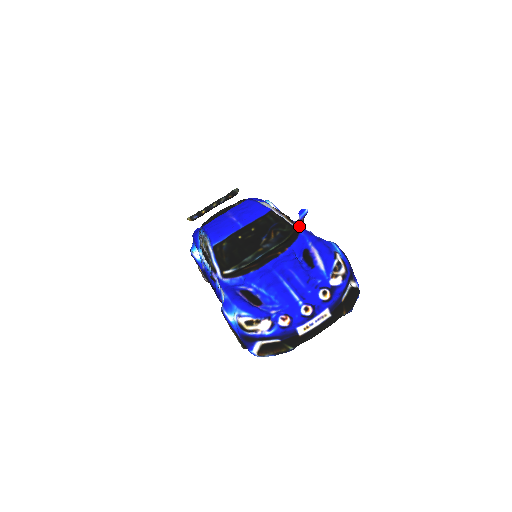
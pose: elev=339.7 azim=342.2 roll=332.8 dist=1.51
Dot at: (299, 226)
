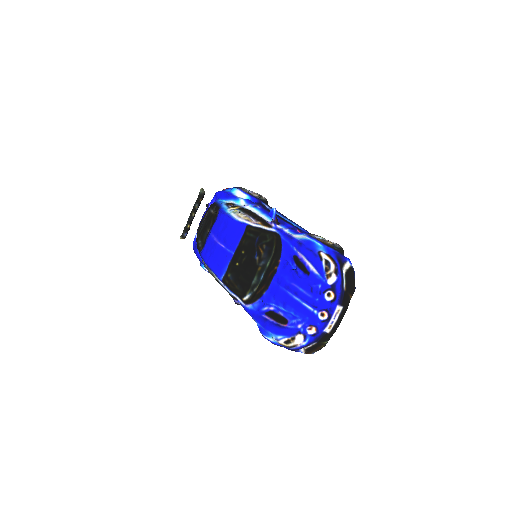
Dot at: (276, 228)
